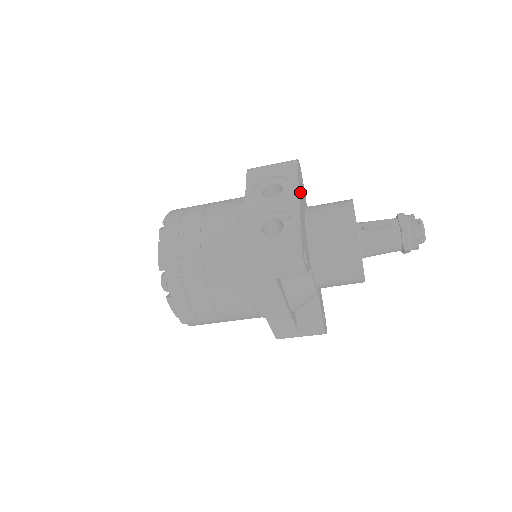
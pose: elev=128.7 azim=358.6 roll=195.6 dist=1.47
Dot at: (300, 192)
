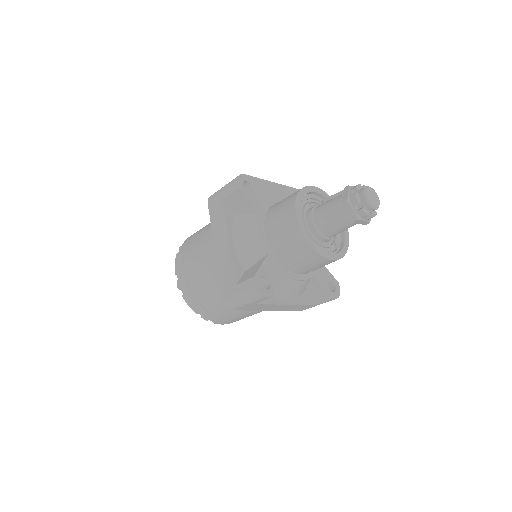
Dot at: occluded
